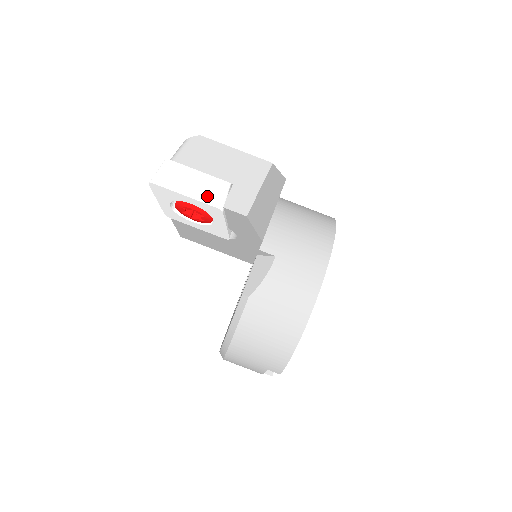
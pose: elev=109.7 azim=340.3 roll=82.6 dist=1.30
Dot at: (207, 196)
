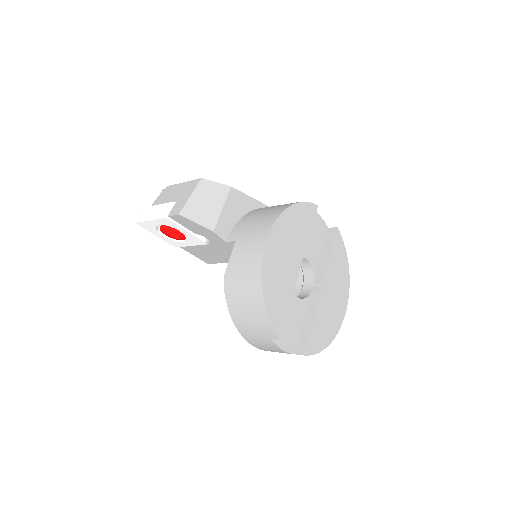
Dot at: (161, 215)
